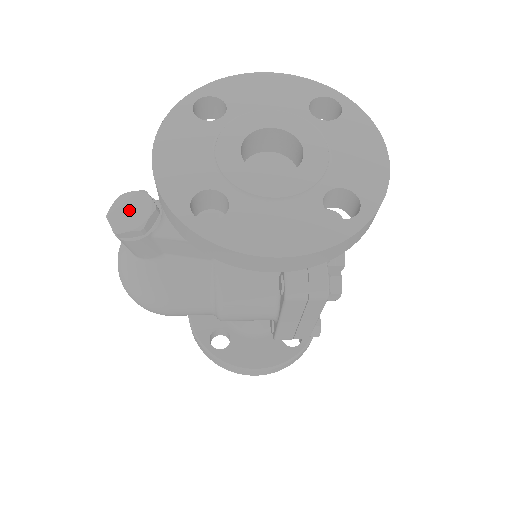
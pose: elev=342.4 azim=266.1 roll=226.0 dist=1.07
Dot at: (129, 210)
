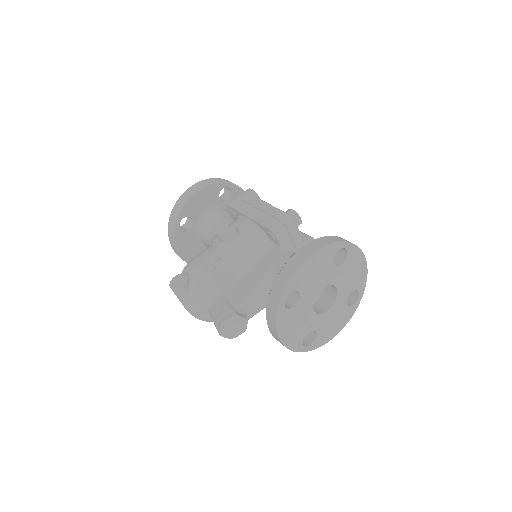
Dot at: (233, 328)
